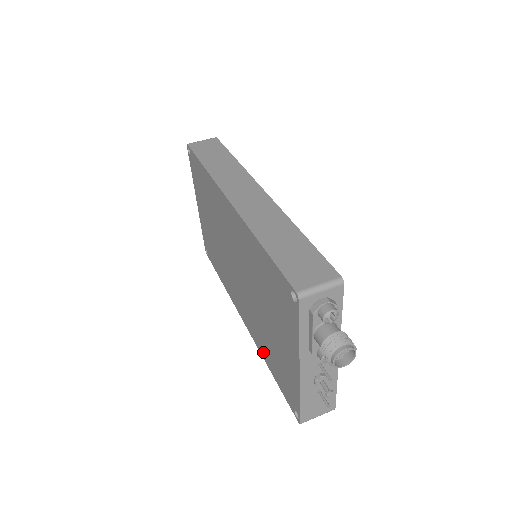
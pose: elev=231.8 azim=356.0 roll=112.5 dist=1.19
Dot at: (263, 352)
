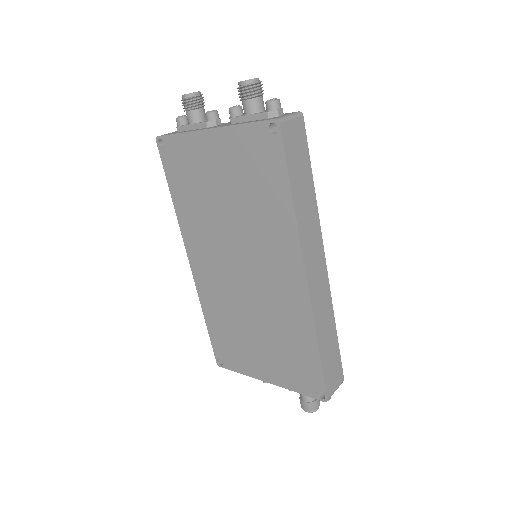
Dot at: (208, 310)
